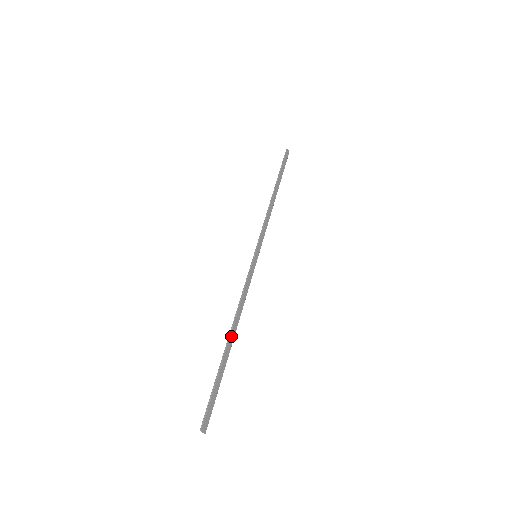
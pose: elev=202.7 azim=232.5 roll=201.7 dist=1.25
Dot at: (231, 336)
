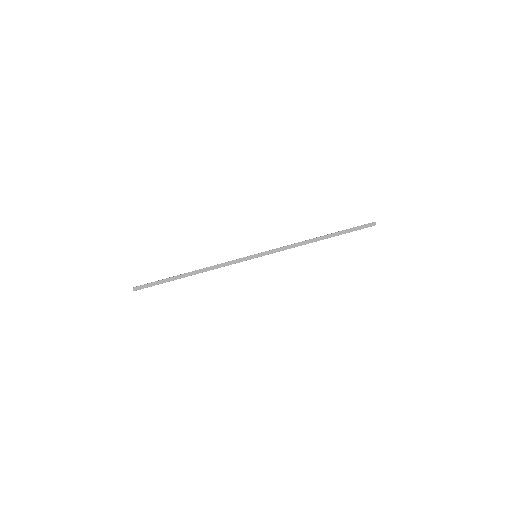
Dot at: (191, 273)
